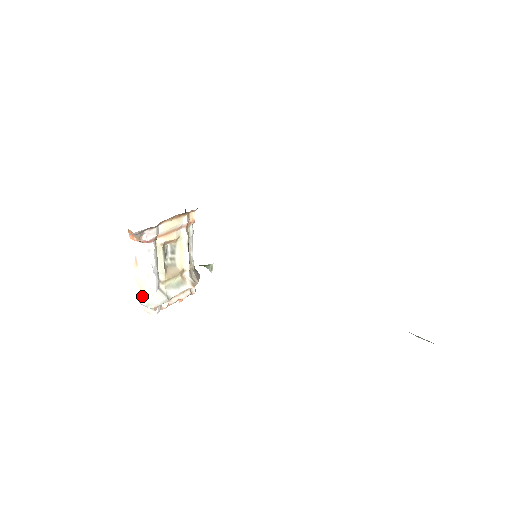
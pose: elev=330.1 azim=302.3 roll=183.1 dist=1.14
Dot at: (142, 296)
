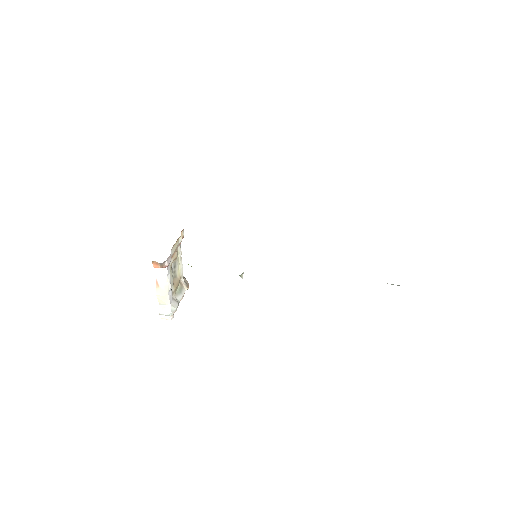
Dot at: (161, 308)
